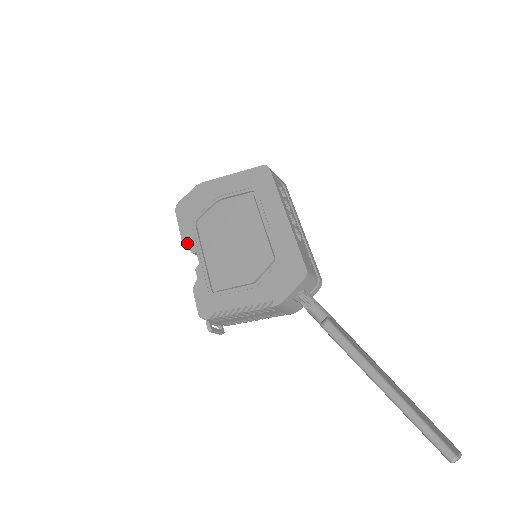
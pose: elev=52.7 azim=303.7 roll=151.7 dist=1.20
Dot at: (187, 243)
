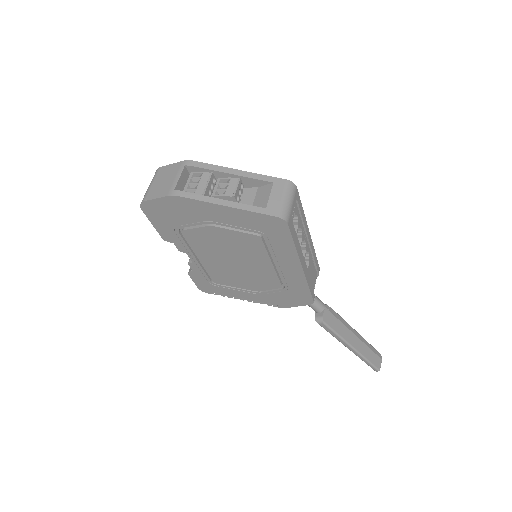
Dot at: occluded
